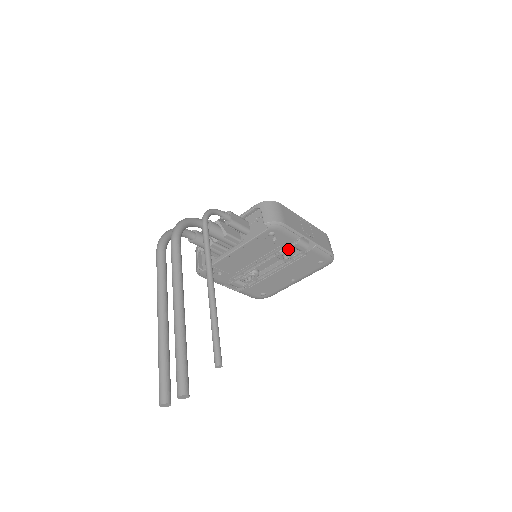
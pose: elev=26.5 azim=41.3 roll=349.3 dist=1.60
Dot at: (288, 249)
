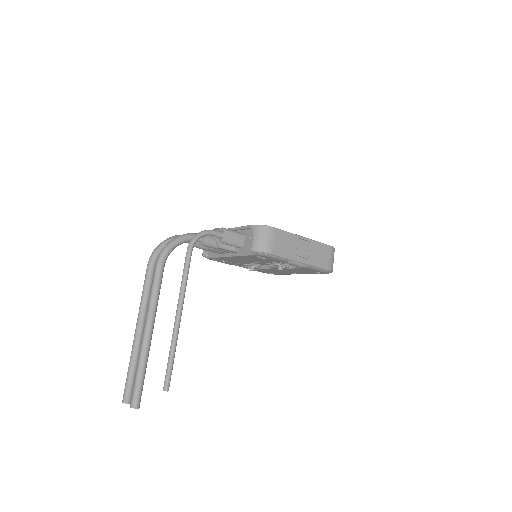
Dot at: occluded
